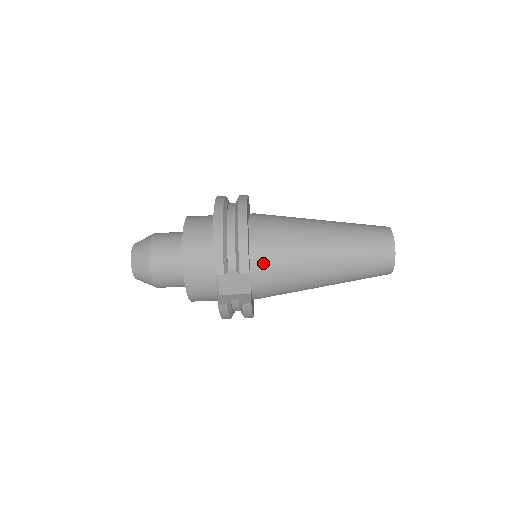
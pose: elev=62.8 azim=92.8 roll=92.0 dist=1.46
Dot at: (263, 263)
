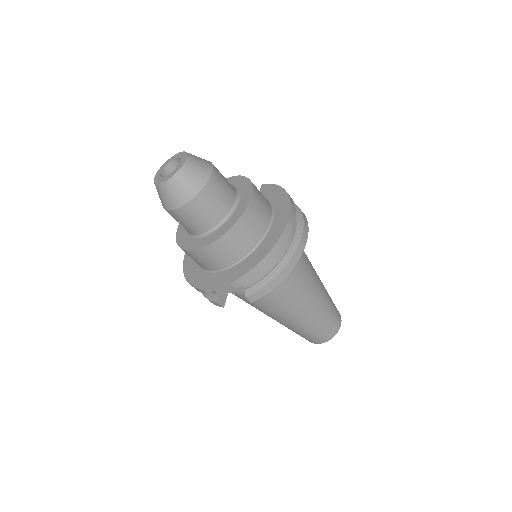
Dot at: occluded
